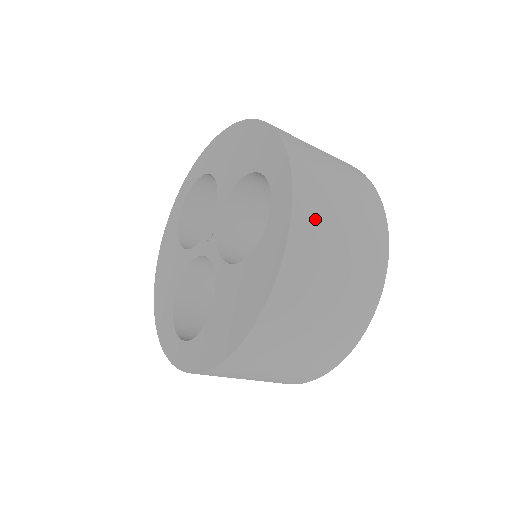
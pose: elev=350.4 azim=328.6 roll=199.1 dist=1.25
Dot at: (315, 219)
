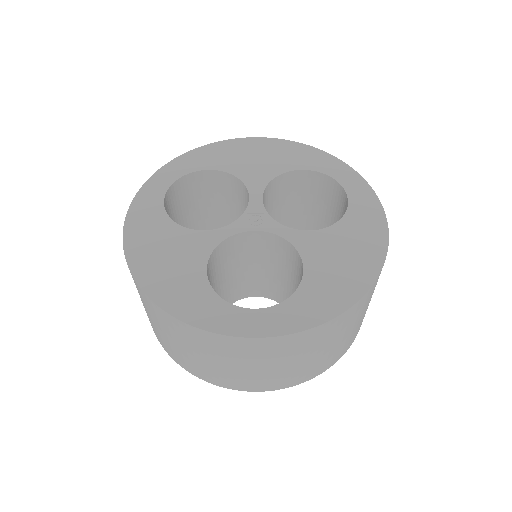
Dot at: occluded
